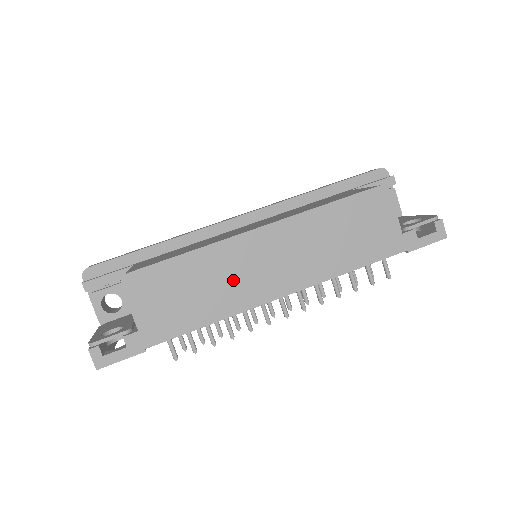
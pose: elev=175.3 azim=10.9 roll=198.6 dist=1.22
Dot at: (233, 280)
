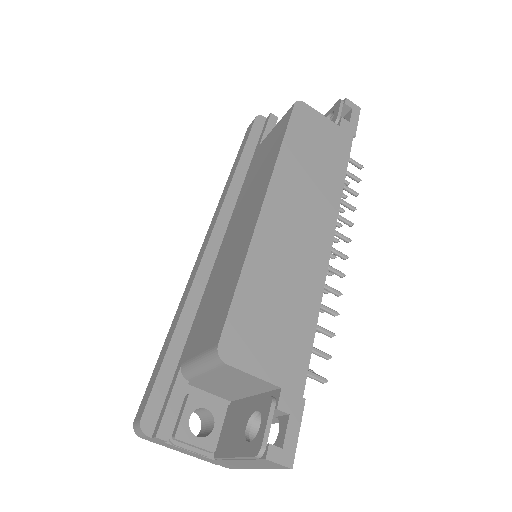
Dot at: (293, 263)
